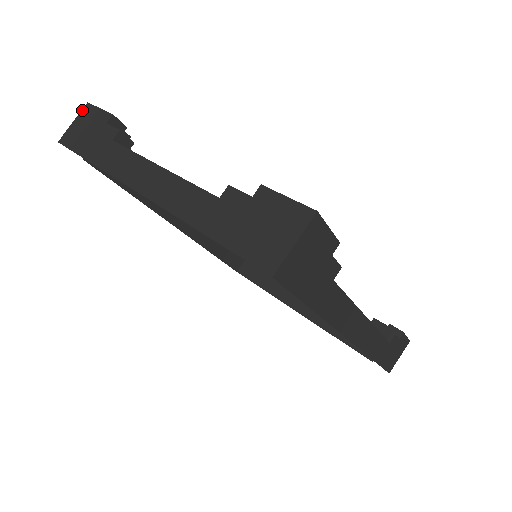
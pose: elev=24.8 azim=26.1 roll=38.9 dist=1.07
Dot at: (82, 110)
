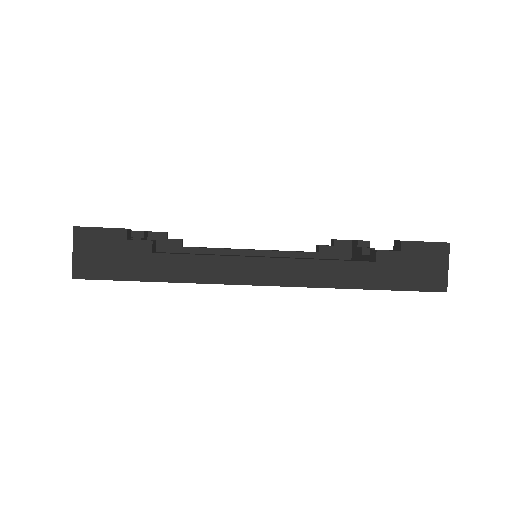
Dot at: occluded
